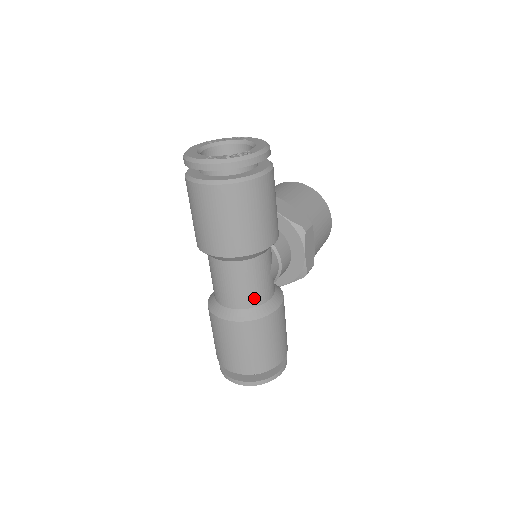
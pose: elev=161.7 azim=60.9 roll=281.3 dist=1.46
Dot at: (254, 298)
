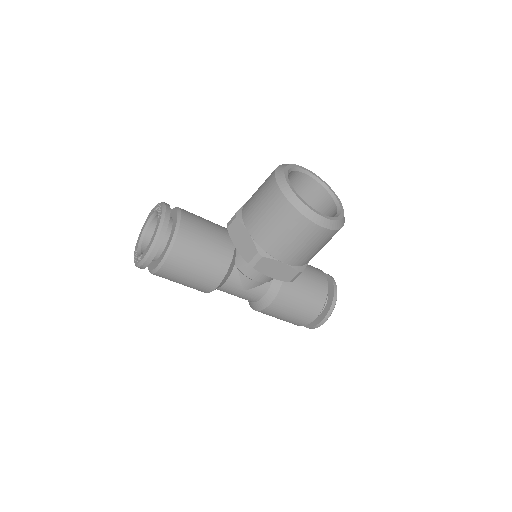
Dot at: (245, 299)
